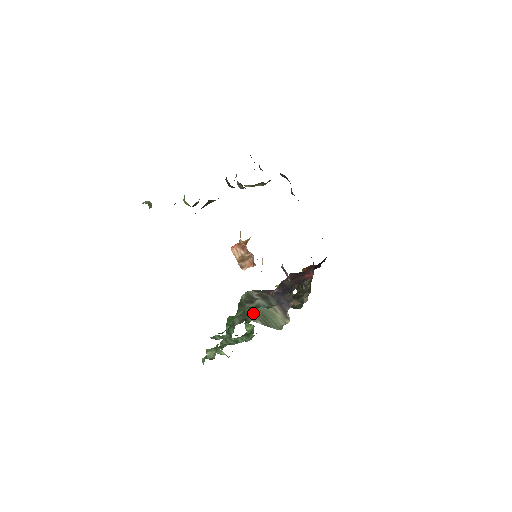
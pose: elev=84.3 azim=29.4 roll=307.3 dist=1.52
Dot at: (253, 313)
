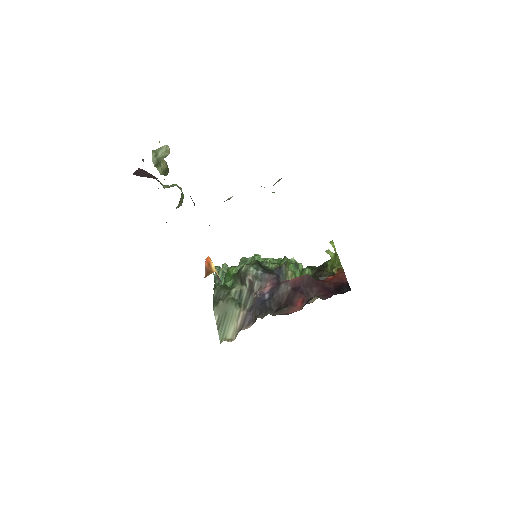
Dot at: (221, 304)
